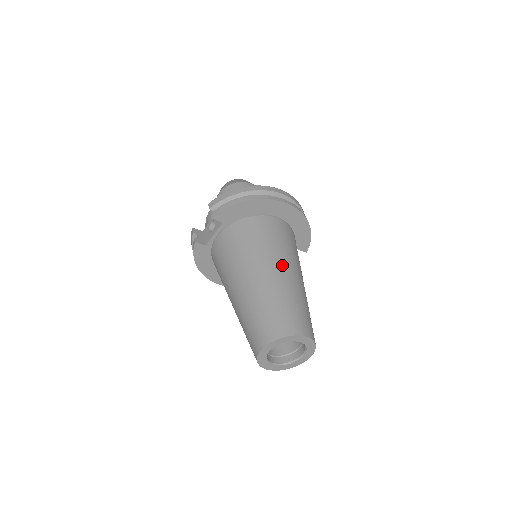
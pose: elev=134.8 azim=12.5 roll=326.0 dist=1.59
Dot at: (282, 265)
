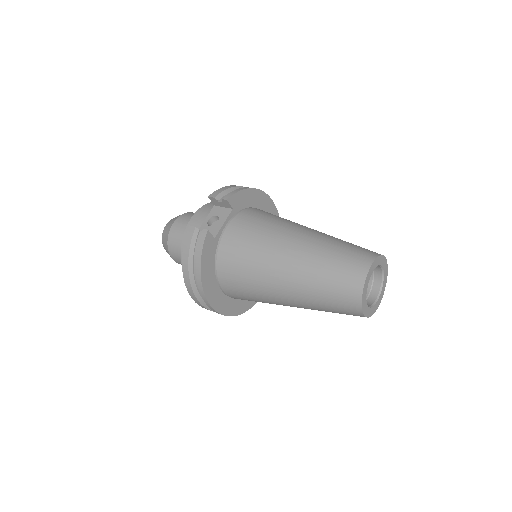
Dot at: occluded
